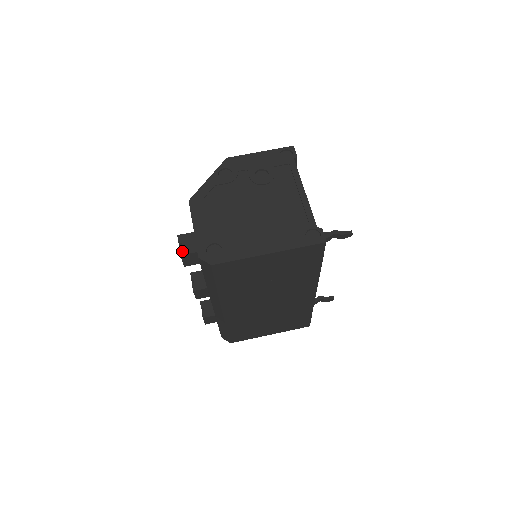
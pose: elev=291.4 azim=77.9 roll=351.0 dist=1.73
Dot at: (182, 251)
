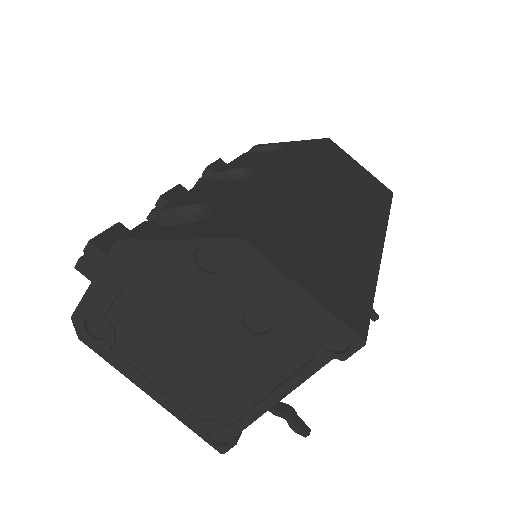
Dot at: (79, 266)
